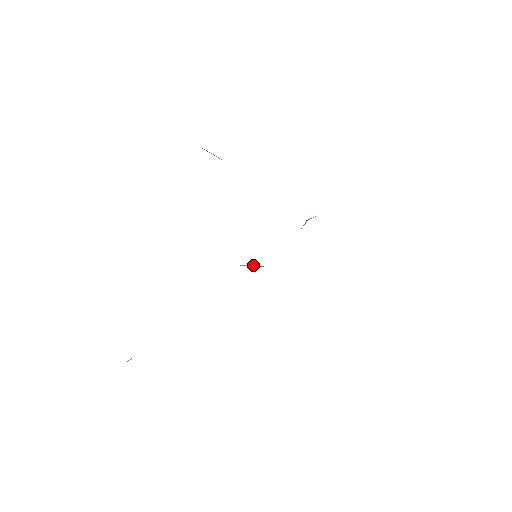
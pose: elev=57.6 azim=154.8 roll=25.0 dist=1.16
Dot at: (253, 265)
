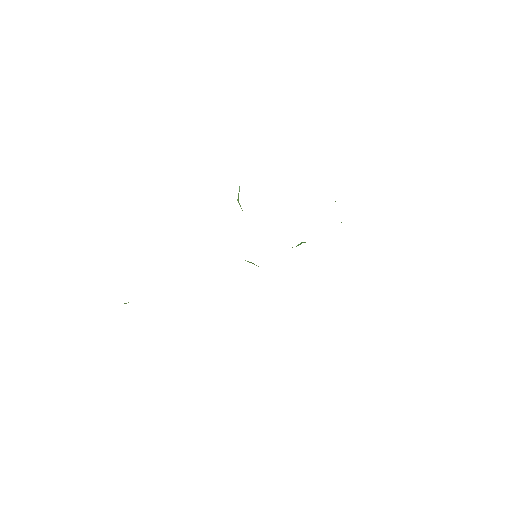
Dot at: (250, 262)
